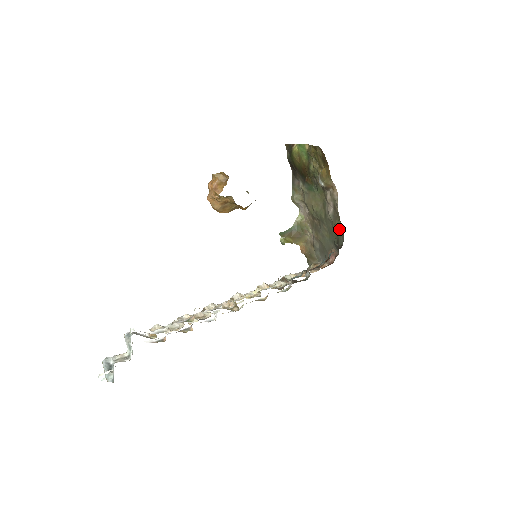
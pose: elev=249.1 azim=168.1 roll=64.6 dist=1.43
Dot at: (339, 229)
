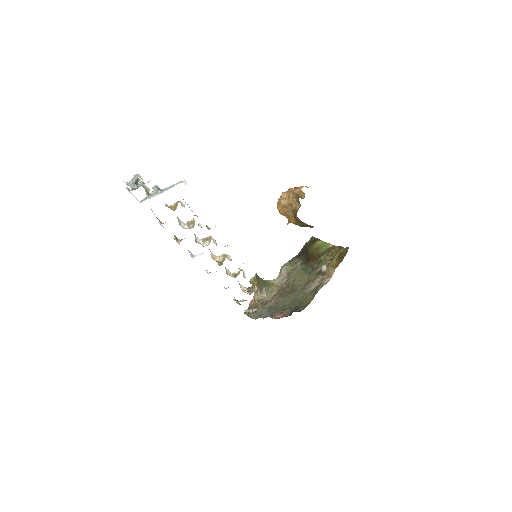
Dot at: (306, 302)
